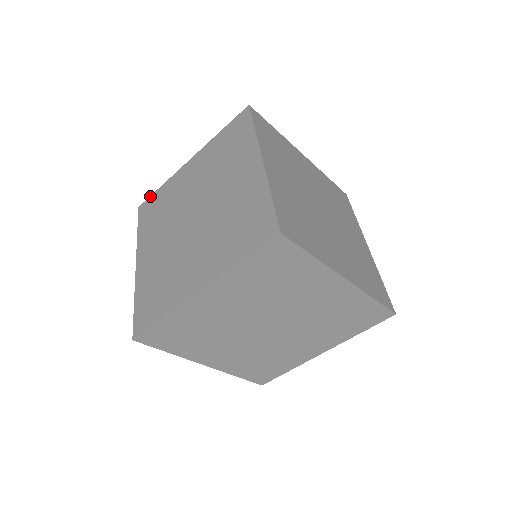
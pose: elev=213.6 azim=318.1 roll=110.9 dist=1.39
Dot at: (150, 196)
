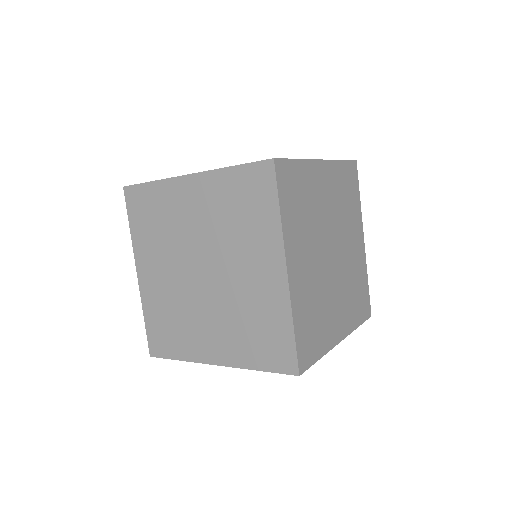
Dot at: occluded
